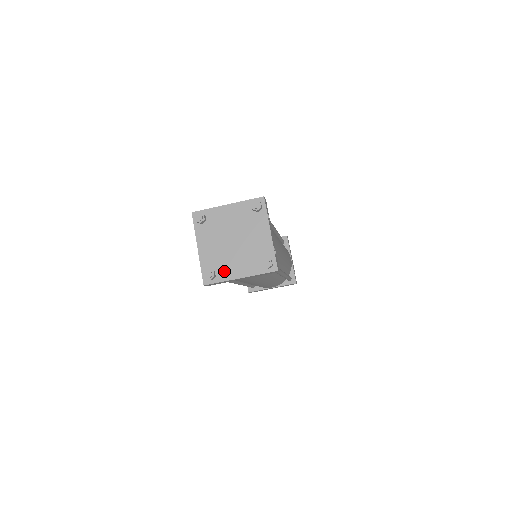
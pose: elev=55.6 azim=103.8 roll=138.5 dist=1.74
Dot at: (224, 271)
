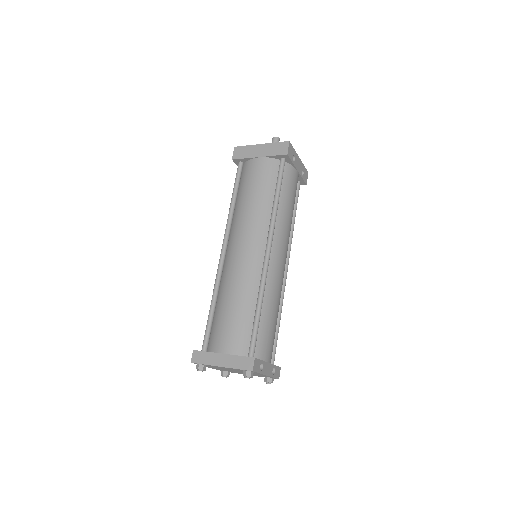
Dot at: occluded
